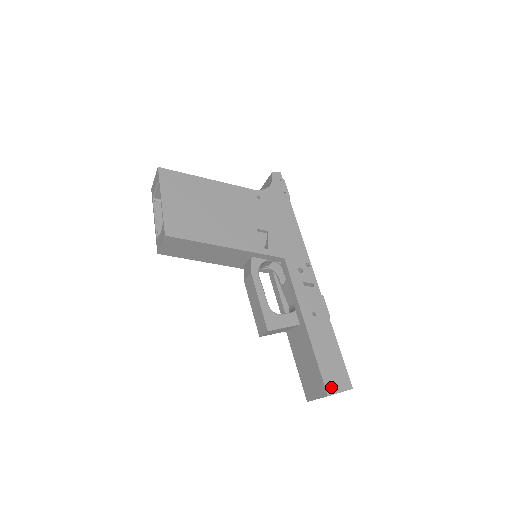
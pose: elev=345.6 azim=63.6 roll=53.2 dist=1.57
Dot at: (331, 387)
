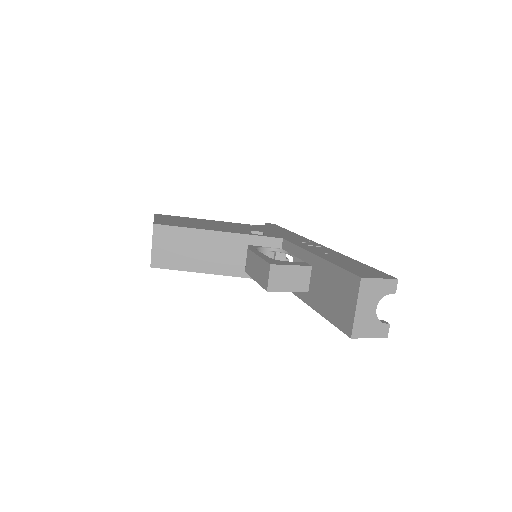
Dot at: (364, 275)
